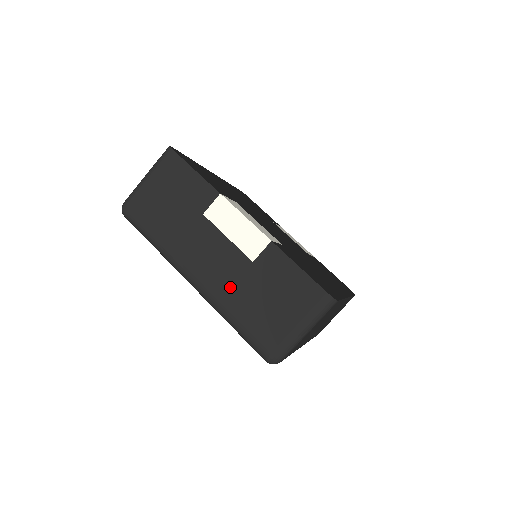
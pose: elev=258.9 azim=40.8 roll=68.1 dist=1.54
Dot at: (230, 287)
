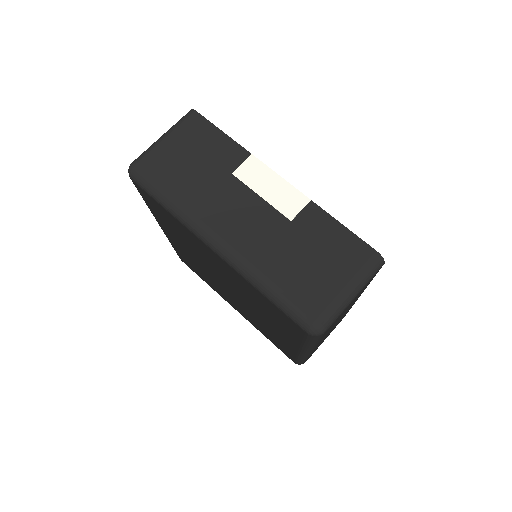
Dot at: (265, 248)
